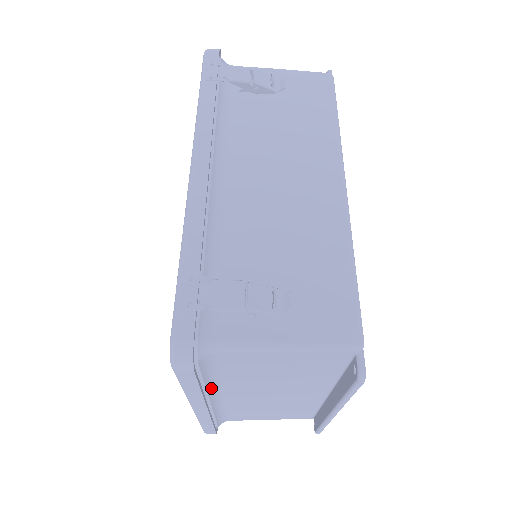
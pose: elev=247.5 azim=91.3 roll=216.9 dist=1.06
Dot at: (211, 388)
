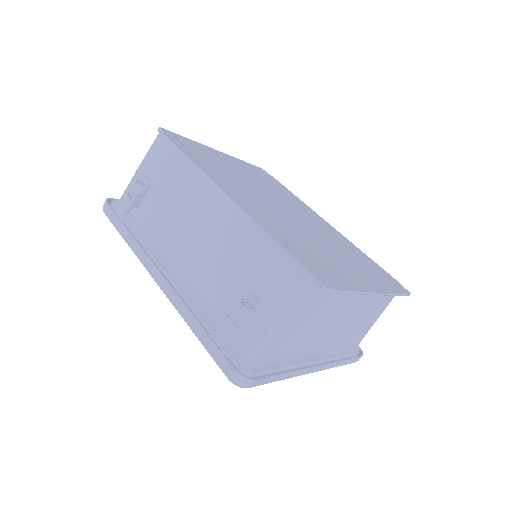
Dot at: (297, 360)
